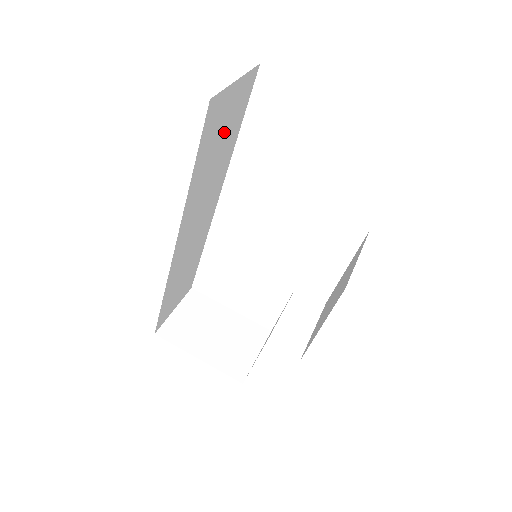
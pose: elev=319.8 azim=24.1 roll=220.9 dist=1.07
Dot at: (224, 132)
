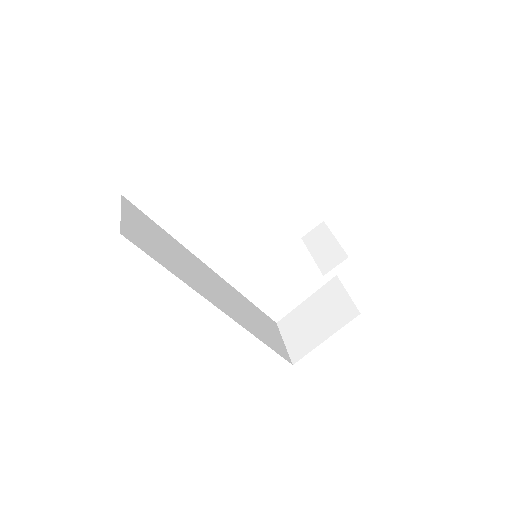
Dot at: (154, 238)
